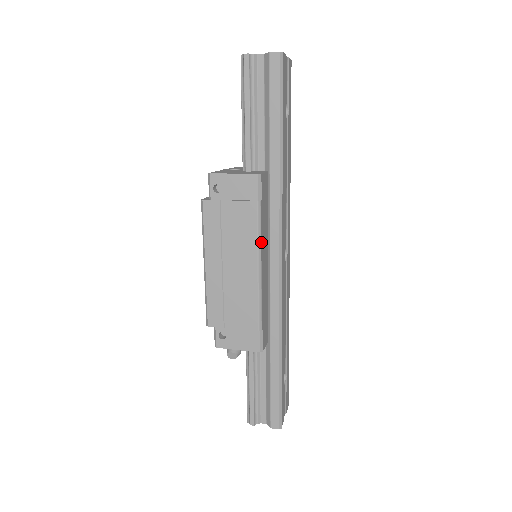
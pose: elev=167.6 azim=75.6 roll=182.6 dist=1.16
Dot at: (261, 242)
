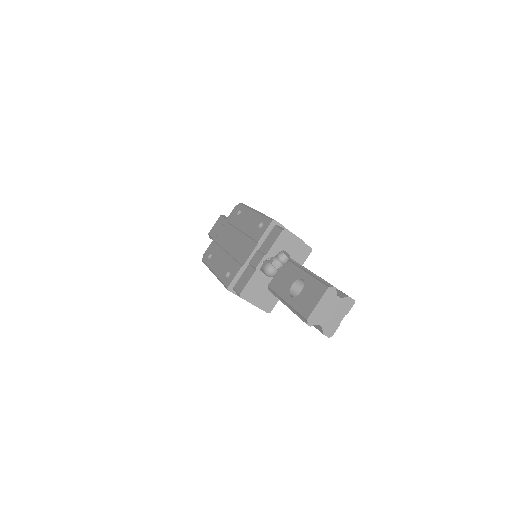
Dot at: occluded
